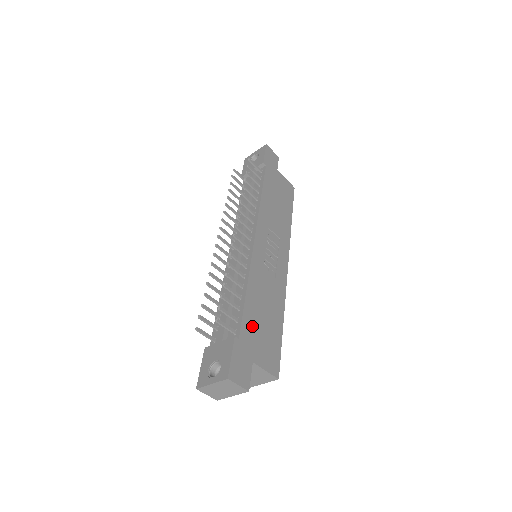
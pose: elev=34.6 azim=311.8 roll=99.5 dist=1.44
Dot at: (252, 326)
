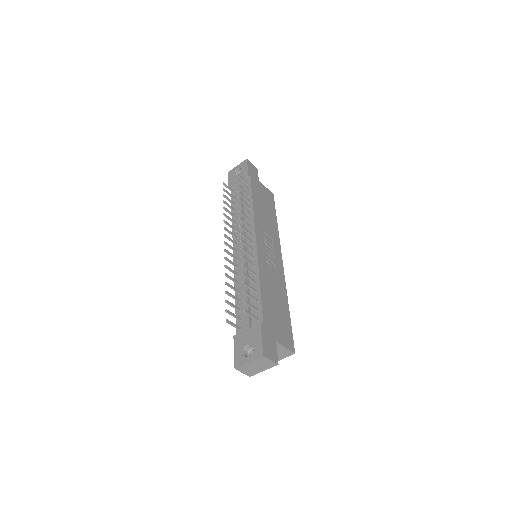
Dot at: (270, 313)
